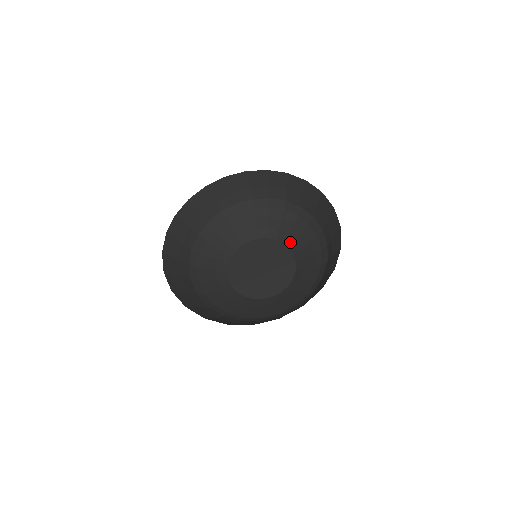
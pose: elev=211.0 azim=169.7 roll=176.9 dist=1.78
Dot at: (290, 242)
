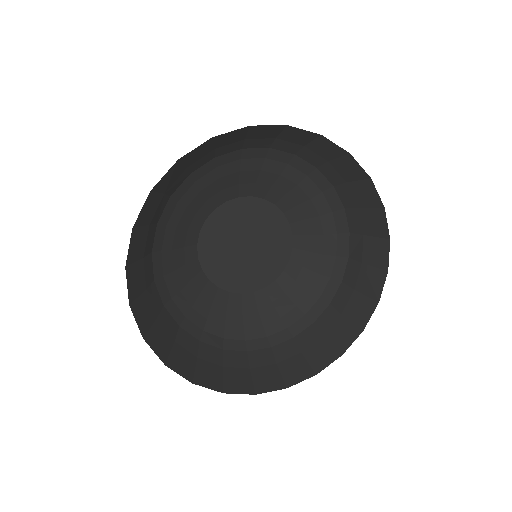
Dot at: (294, 217)
